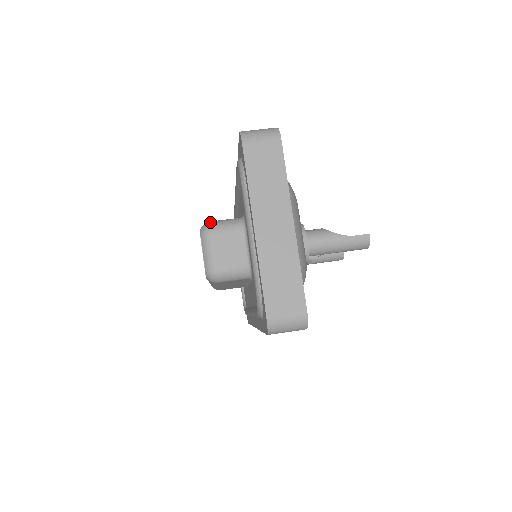
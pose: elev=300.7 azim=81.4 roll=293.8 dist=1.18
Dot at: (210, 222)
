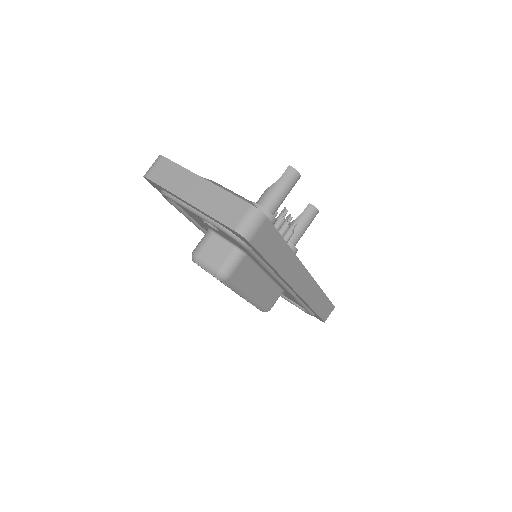
Dot at: (193, 251)
